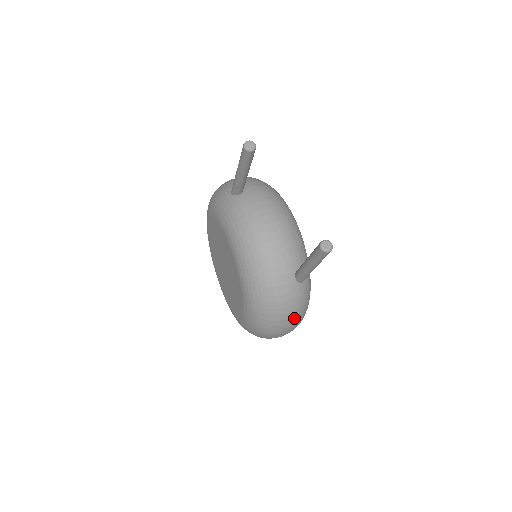
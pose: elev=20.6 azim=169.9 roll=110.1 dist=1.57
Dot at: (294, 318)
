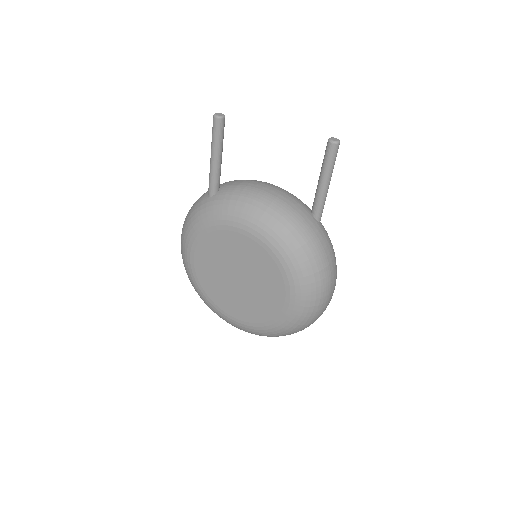
Dot at: (334, 262)
